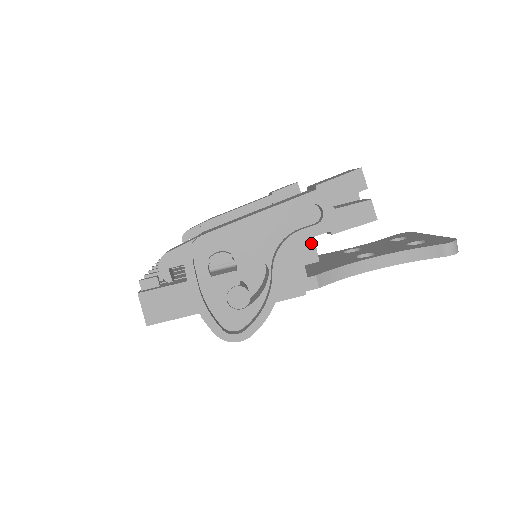
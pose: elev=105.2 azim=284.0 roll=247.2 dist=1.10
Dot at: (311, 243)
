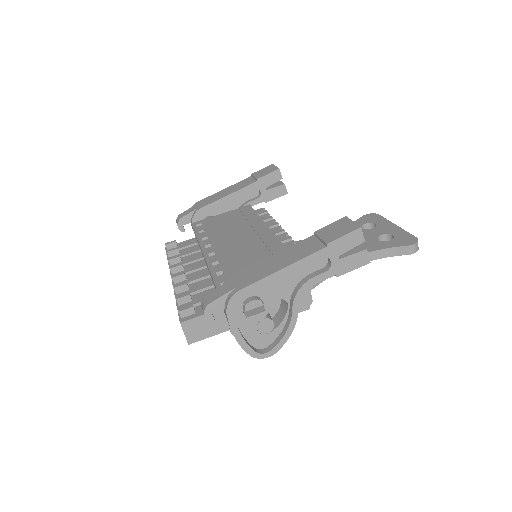
Dot at: occluded
